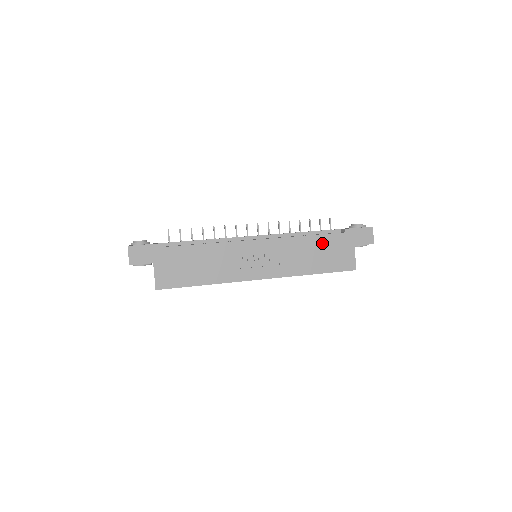
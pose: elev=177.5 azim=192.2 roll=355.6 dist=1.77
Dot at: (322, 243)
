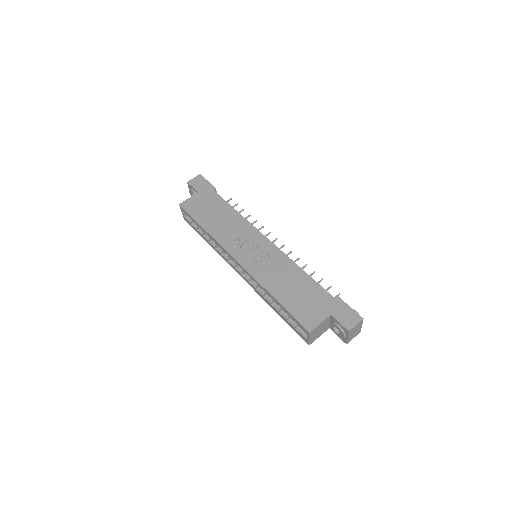
Dot at: (307, 286)
